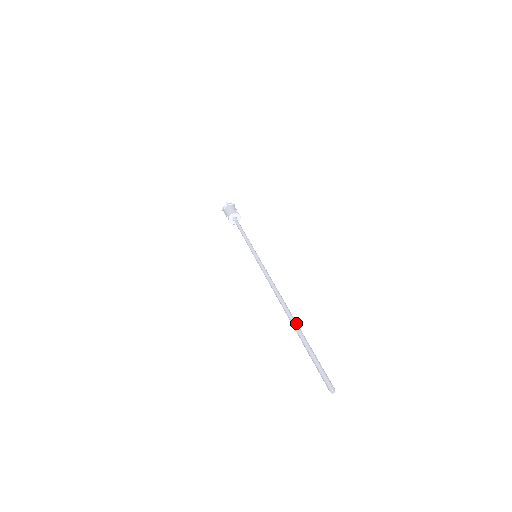
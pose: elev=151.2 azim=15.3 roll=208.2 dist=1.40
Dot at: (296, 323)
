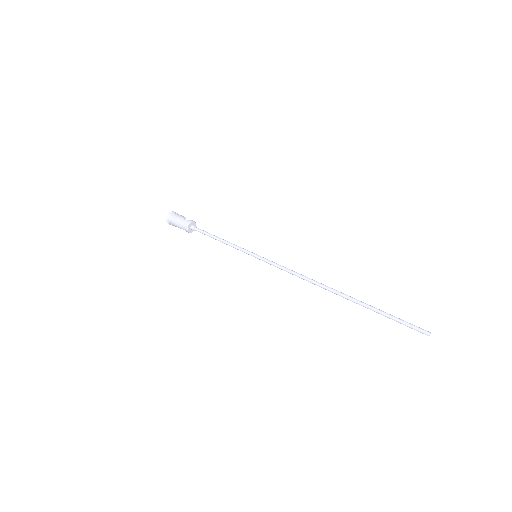
Dot at: (354, 299)
